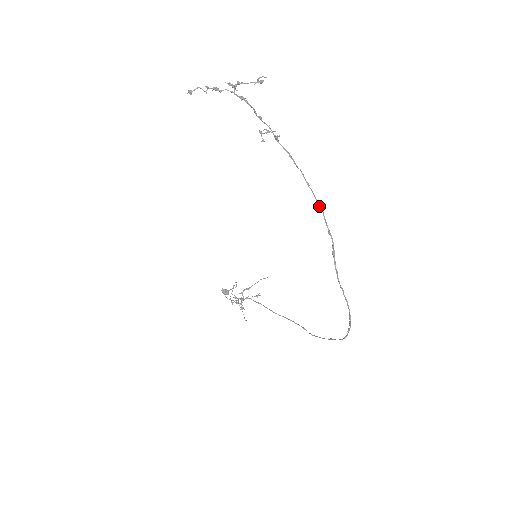
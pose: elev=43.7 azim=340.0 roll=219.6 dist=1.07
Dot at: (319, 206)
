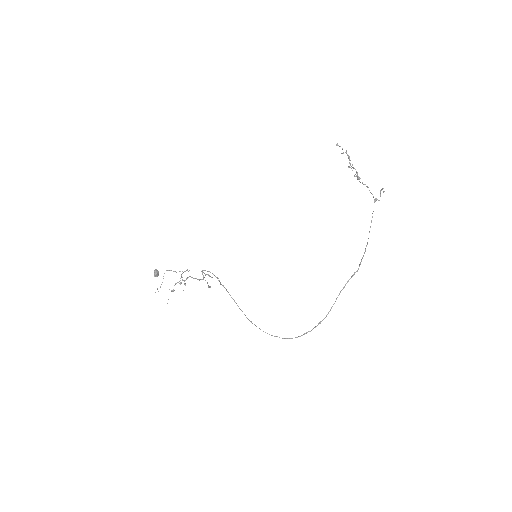
Dot at: occluded
